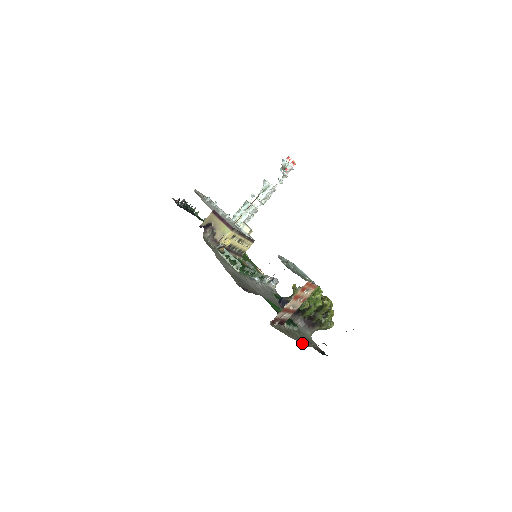
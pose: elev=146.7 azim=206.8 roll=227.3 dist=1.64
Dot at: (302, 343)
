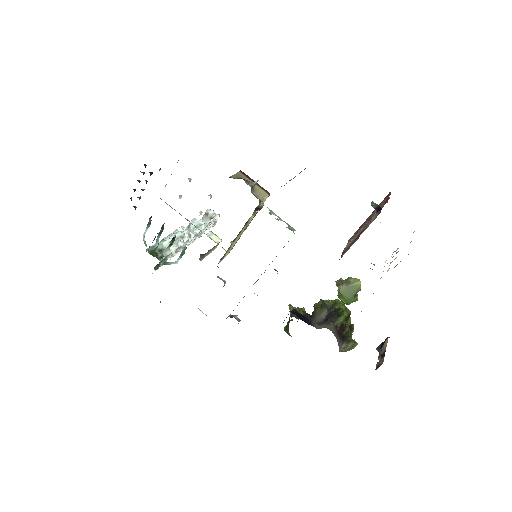
Dot at: occluded
